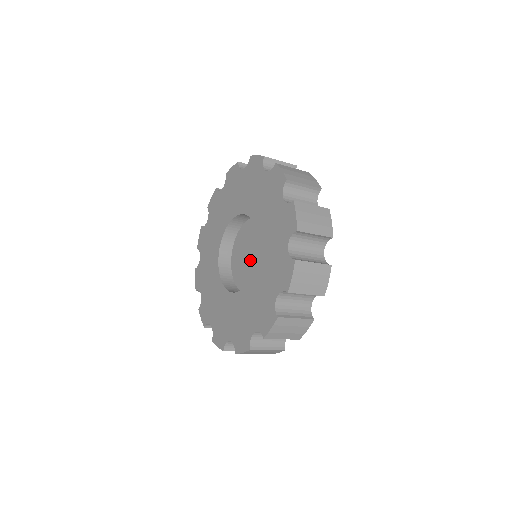
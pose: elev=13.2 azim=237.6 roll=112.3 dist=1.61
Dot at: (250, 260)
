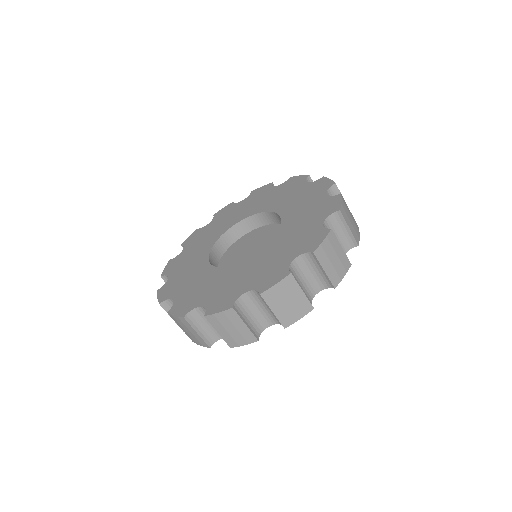
Dot at: (256, 250)
